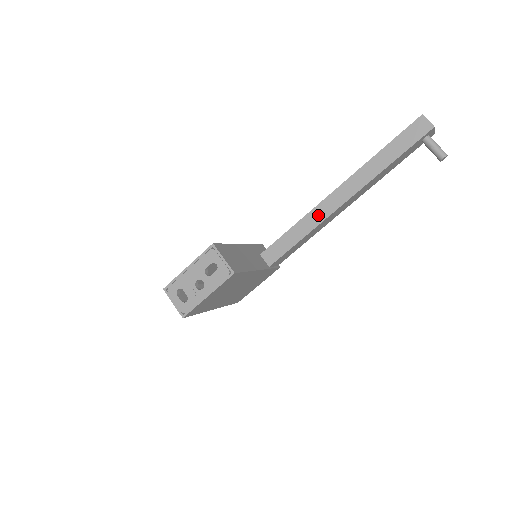
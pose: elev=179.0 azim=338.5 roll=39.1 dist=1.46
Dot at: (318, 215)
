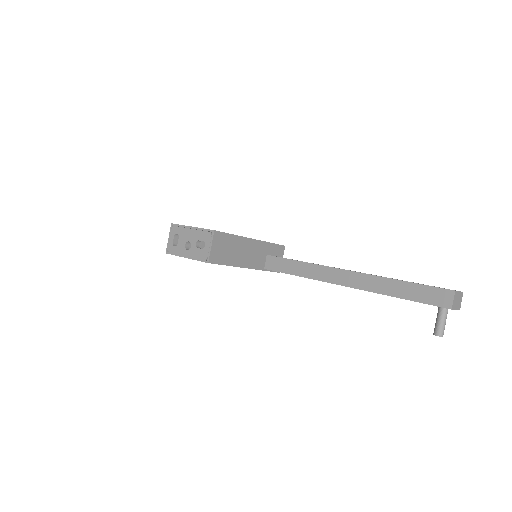
Dot at: (320, 273)
